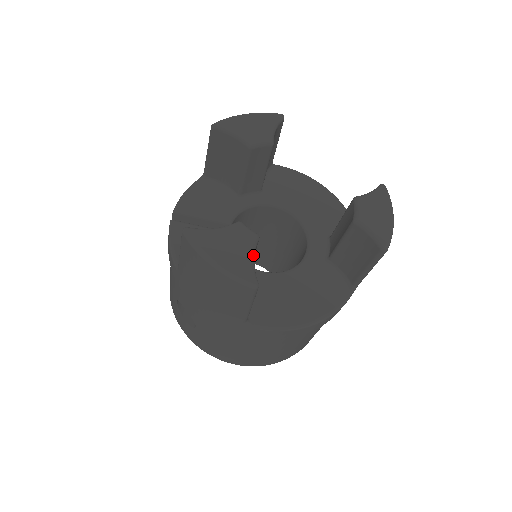
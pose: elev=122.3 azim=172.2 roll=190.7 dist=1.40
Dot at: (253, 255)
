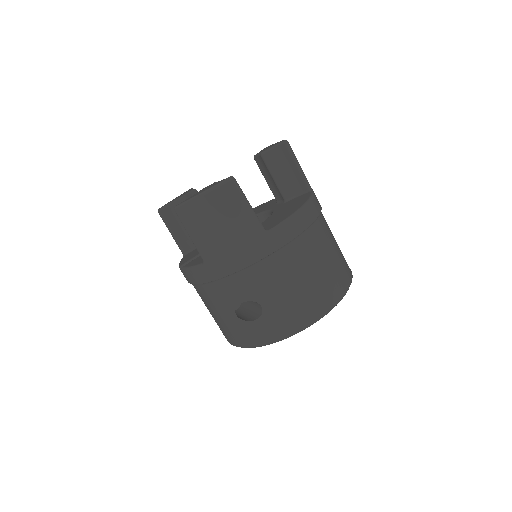
Dot at: occluded
